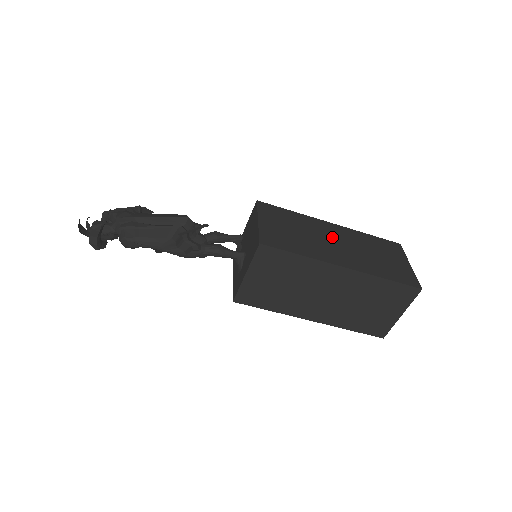
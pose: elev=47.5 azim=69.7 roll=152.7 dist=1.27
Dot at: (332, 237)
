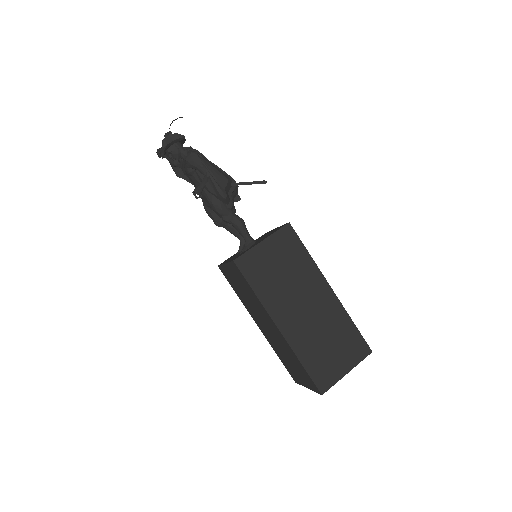
Dot at: occluded
